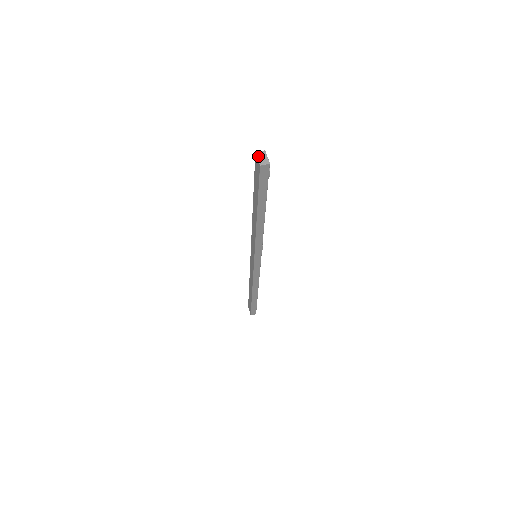
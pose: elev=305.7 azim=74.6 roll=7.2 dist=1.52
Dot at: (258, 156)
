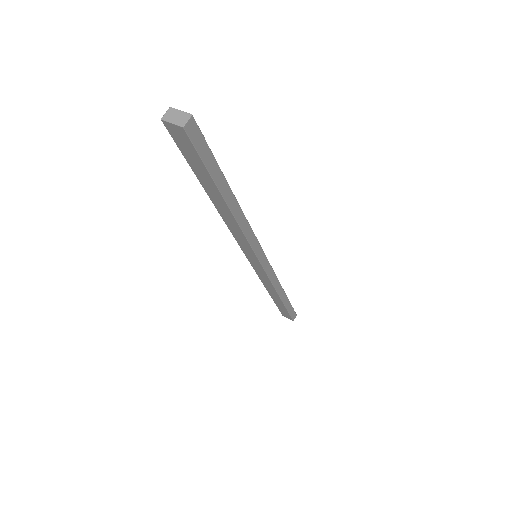
Dot at: (169, 120)
